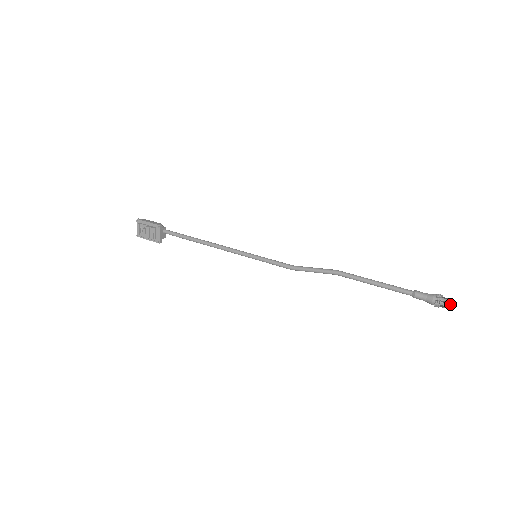
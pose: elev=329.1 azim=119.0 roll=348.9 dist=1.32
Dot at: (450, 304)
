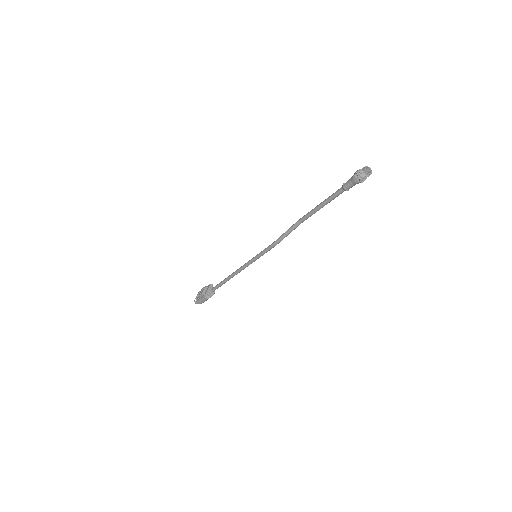
Dot at: (365, 166)
